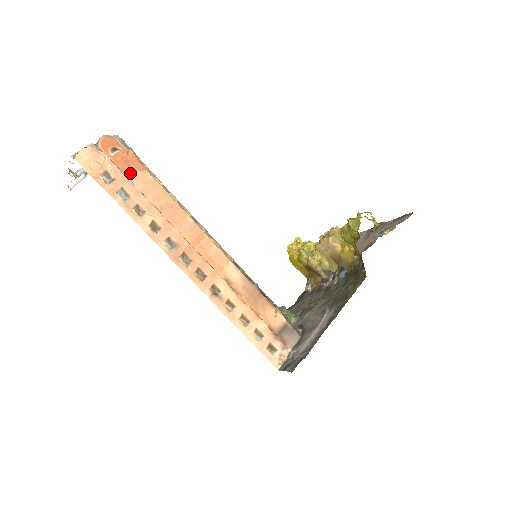
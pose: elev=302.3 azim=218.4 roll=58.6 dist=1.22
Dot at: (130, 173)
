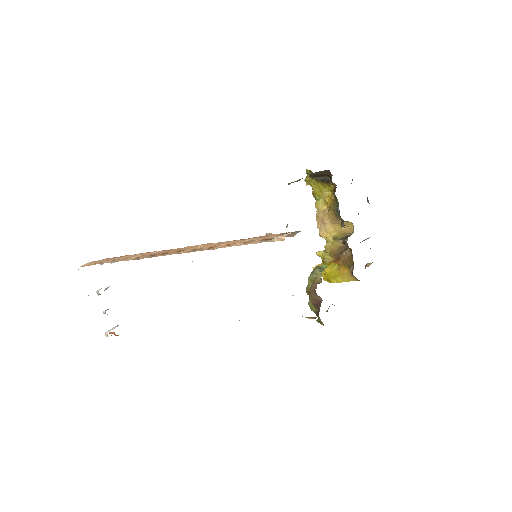
Dot at: occluded
